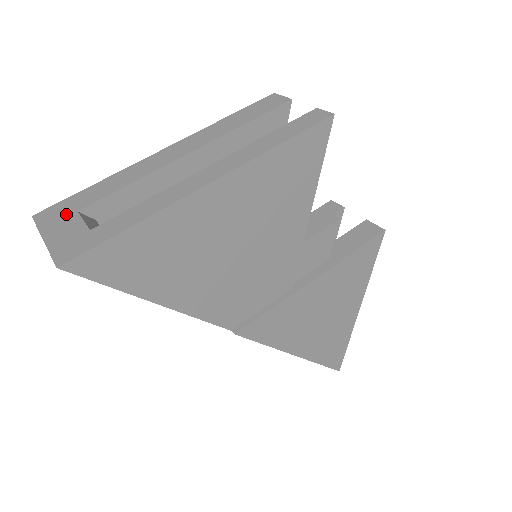
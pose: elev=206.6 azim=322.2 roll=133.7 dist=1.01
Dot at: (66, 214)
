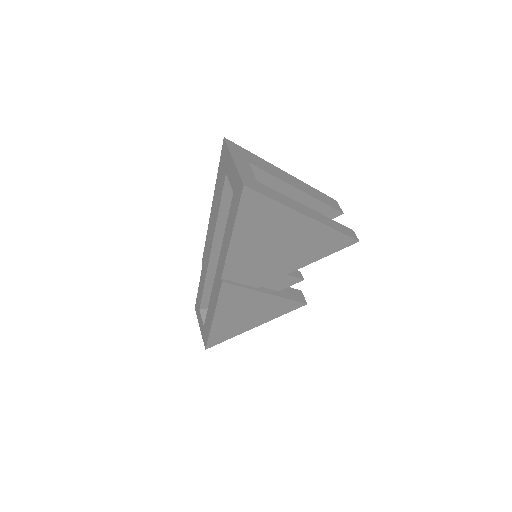
Dot at: (243, 157)
